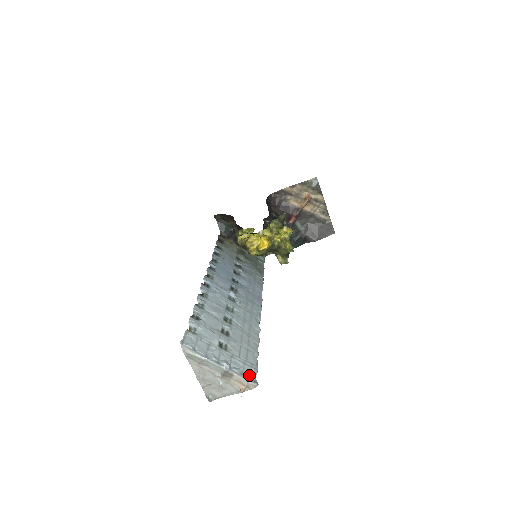
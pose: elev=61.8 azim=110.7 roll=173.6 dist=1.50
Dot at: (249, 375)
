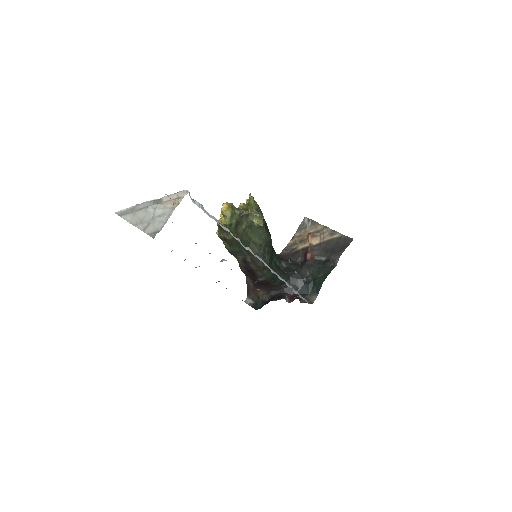
Dot at: occluded
